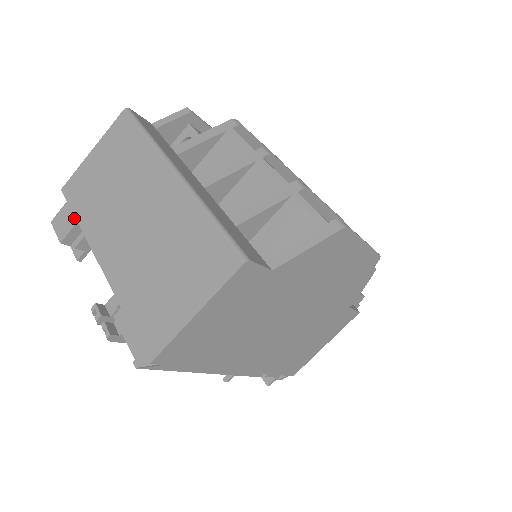
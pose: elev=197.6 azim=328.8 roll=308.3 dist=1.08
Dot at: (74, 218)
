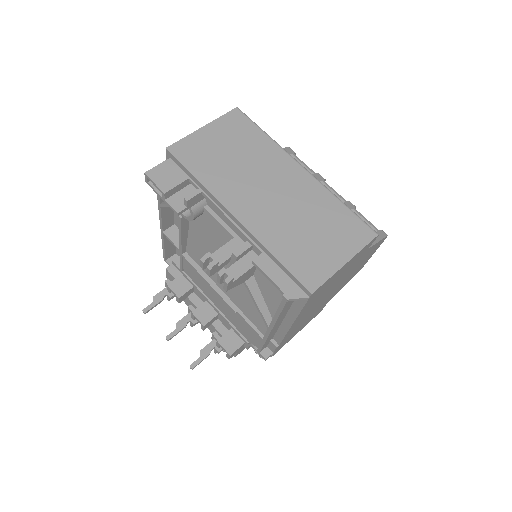
Dot at: (181, 176)
